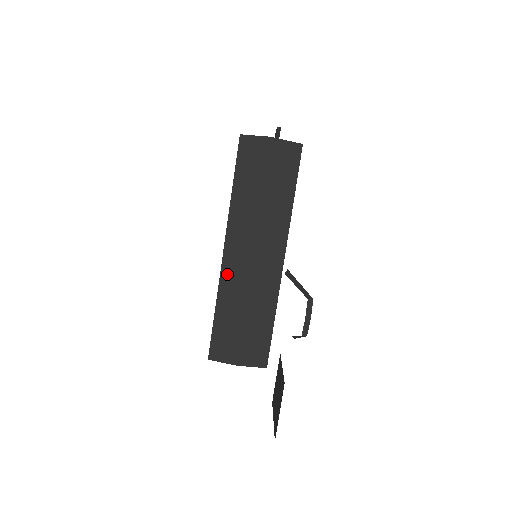
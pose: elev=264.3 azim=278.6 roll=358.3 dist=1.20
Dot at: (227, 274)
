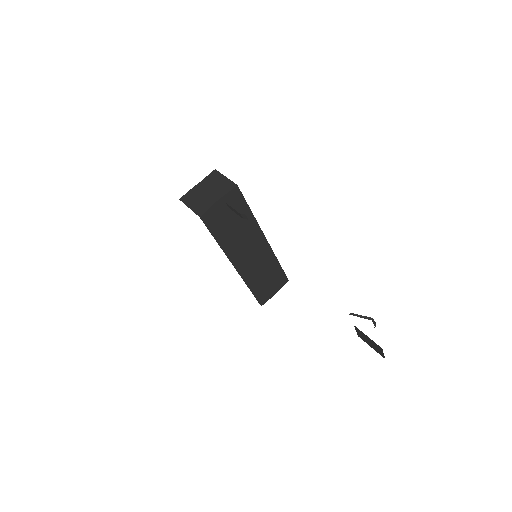
Dot at: (244, 273)
